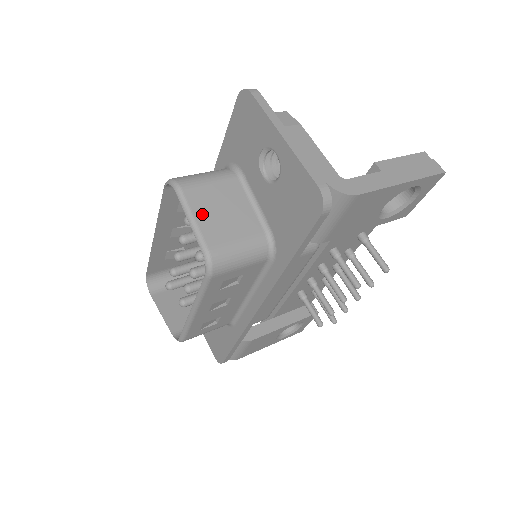
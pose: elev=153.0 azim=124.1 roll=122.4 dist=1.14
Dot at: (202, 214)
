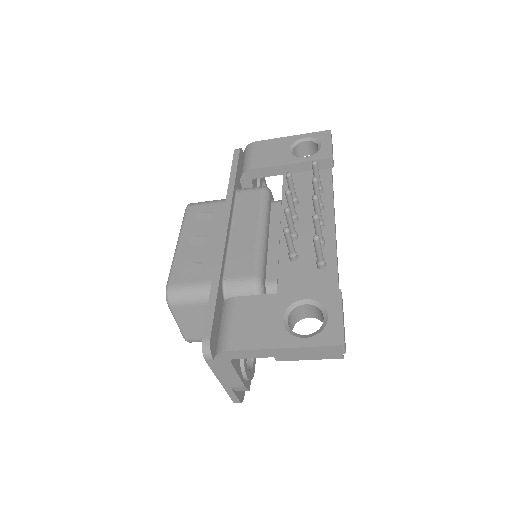
Dot at: occluded
